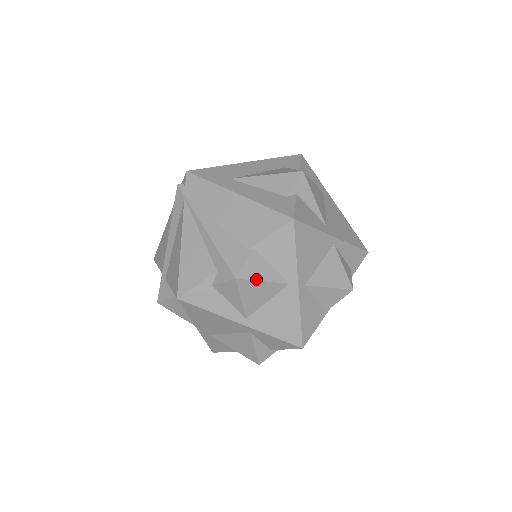
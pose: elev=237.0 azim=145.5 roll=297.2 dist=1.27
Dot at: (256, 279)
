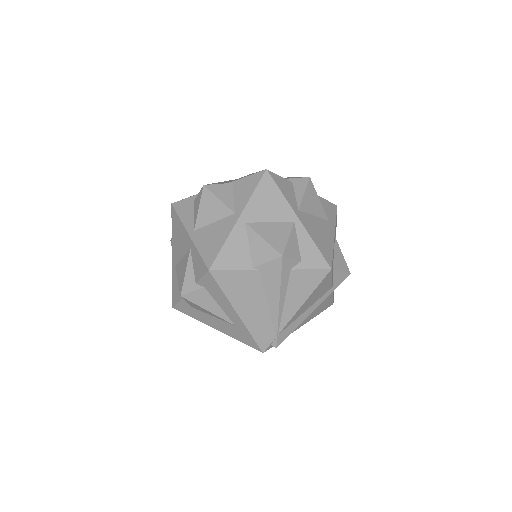
Dot at: (216, 195)
